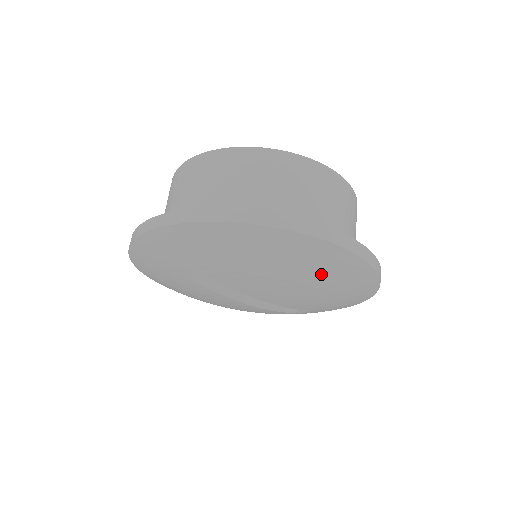
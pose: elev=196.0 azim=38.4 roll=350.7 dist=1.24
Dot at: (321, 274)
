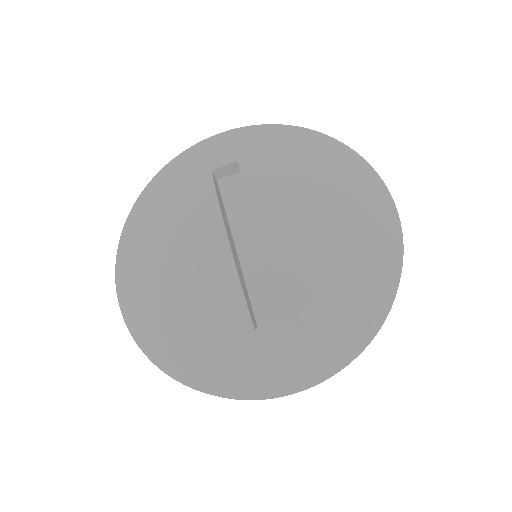
Dot at: (354, 210)
